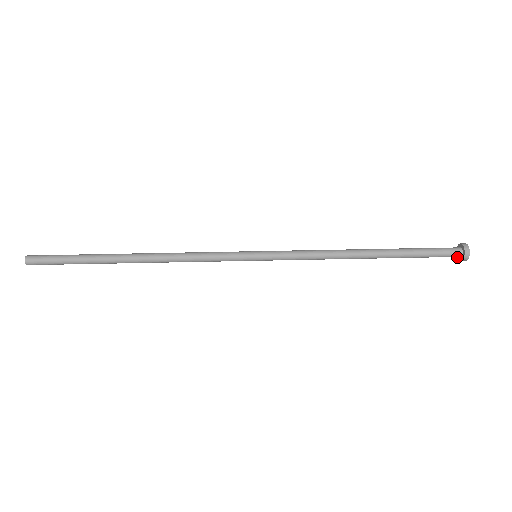
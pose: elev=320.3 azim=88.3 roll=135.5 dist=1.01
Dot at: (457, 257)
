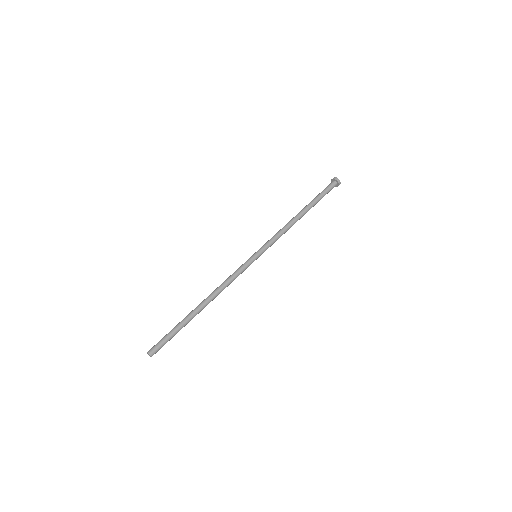
Dot at: occluded
